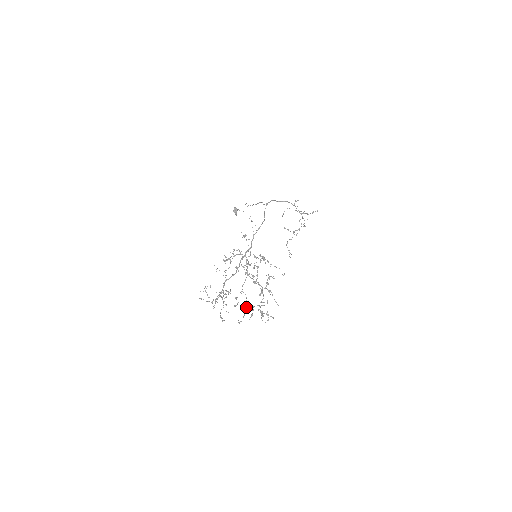
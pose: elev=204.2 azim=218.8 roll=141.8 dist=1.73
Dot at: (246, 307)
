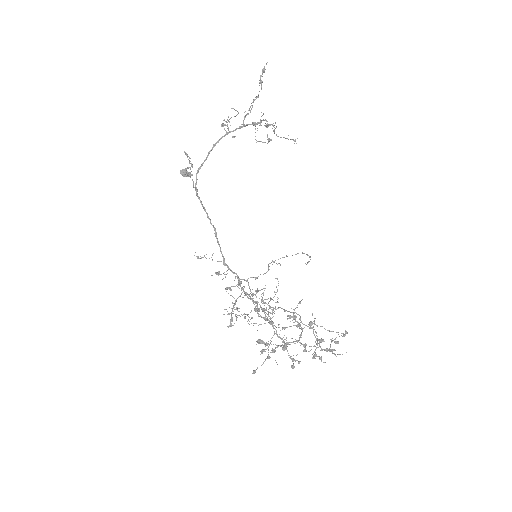
Dot at: occluded
